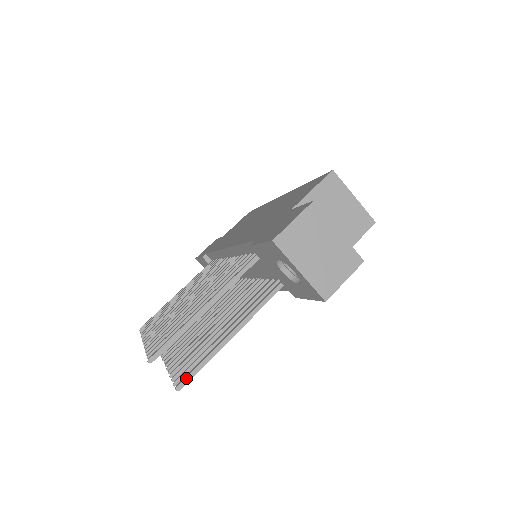
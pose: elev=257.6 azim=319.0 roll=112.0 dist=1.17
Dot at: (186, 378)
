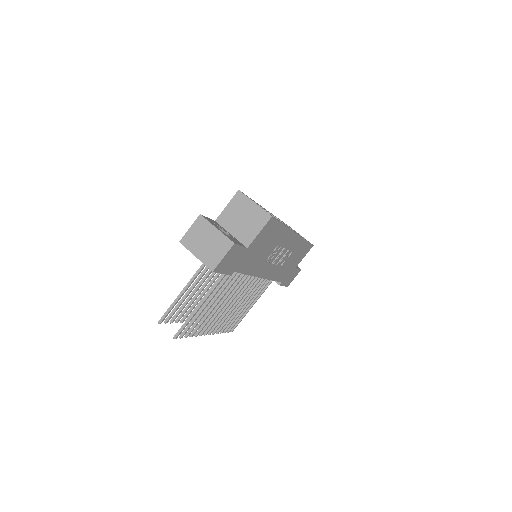
Dot at: (178, 331)
